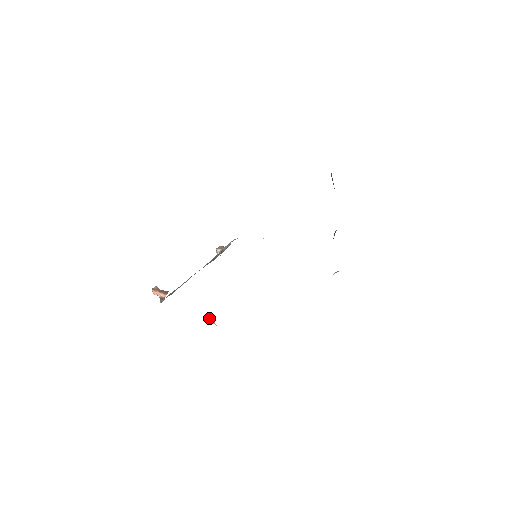
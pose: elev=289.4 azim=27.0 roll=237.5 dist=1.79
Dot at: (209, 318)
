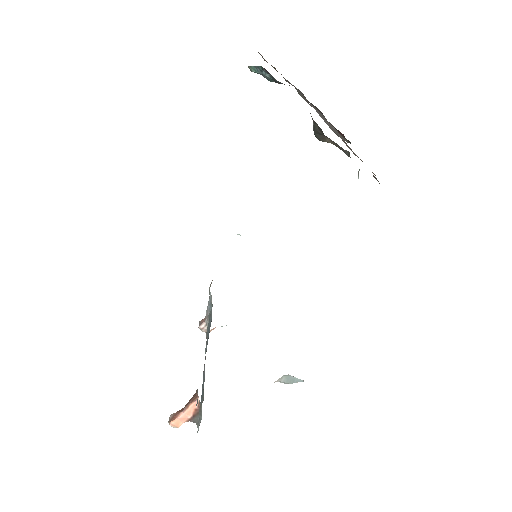
Dot at: (283, 378)
